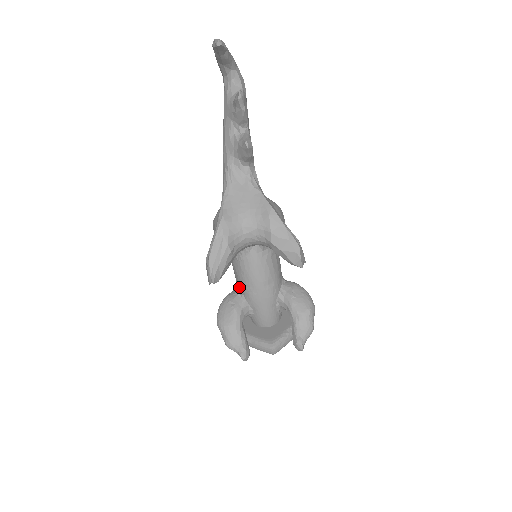
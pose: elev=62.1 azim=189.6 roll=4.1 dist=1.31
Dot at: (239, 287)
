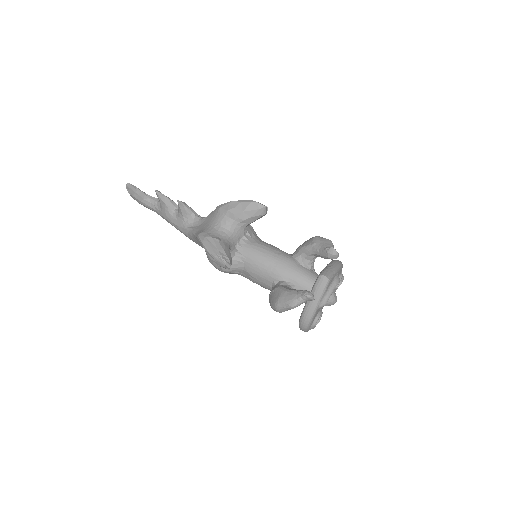
Dot at: (268, 282)
